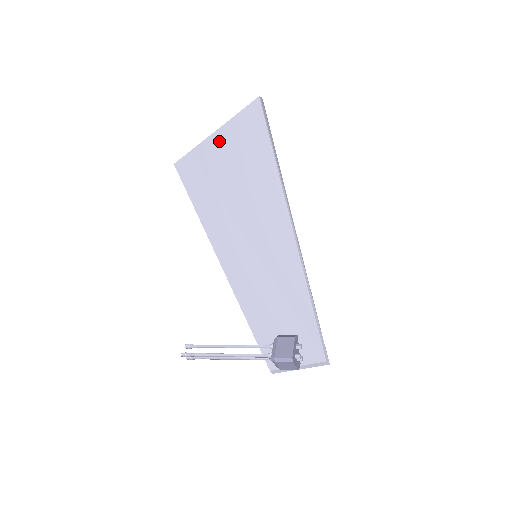
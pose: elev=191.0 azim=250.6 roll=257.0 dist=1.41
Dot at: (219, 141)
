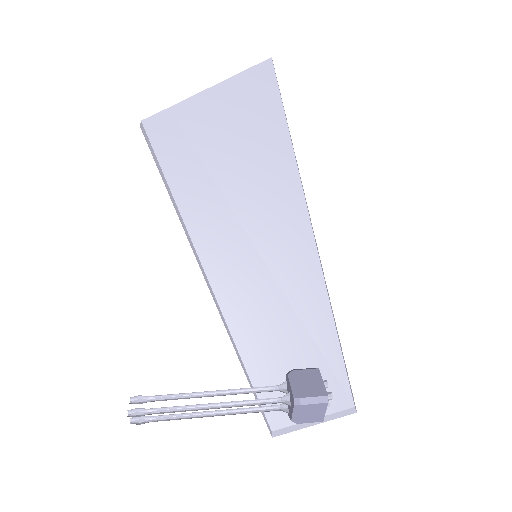
Dot at: (214, 100)
